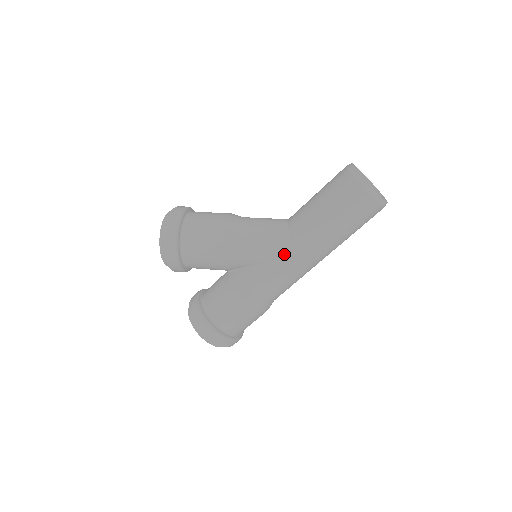
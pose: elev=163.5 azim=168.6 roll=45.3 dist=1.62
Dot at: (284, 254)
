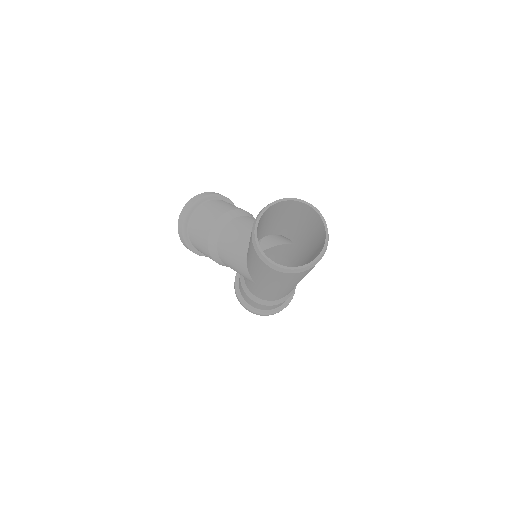
Dot at: (250, 280)
